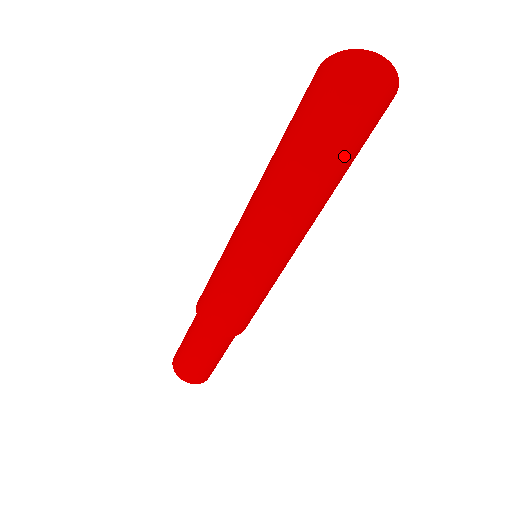
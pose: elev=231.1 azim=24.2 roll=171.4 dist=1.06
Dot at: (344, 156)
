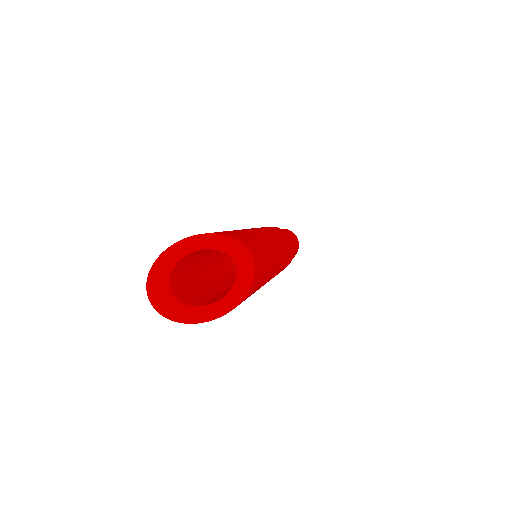
Dot at: occluded
